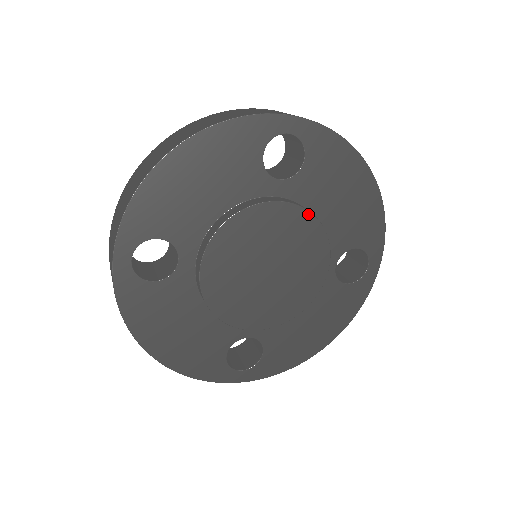
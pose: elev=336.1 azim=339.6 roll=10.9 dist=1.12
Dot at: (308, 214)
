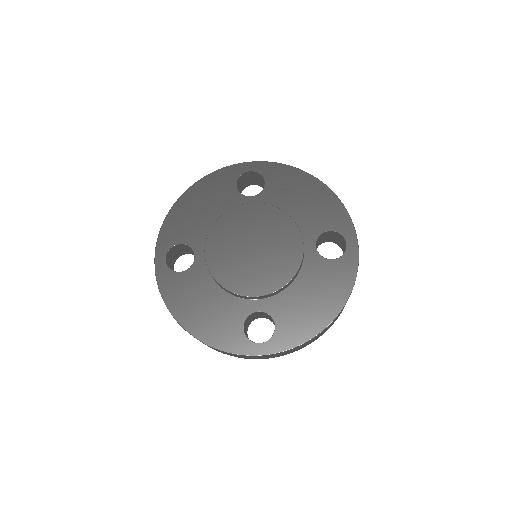
Dot at: (273, 208)
